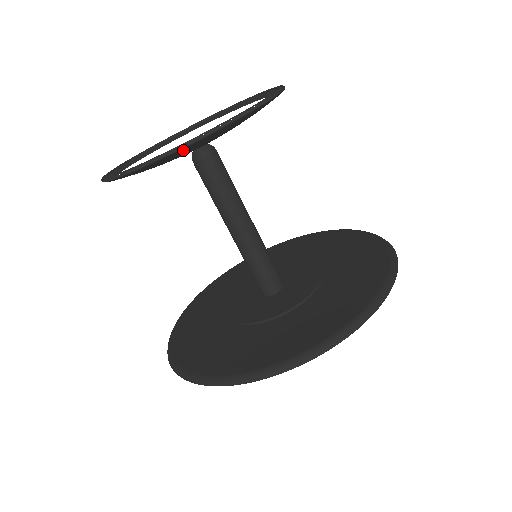
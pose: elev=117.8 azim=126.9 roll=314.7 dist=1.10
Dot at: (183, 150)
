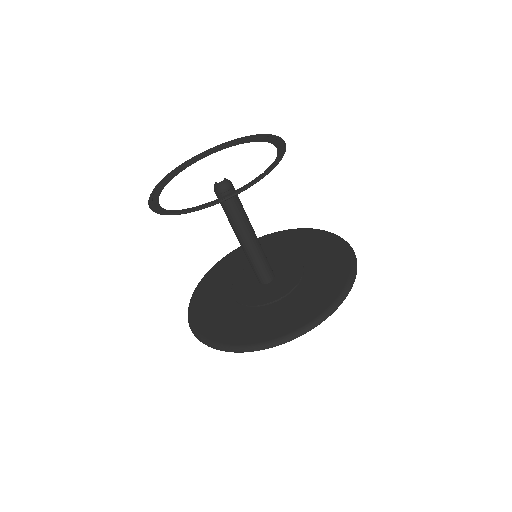
Dot at: occluded
